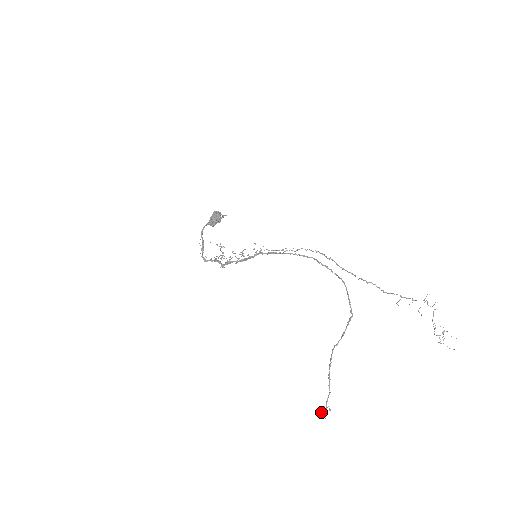
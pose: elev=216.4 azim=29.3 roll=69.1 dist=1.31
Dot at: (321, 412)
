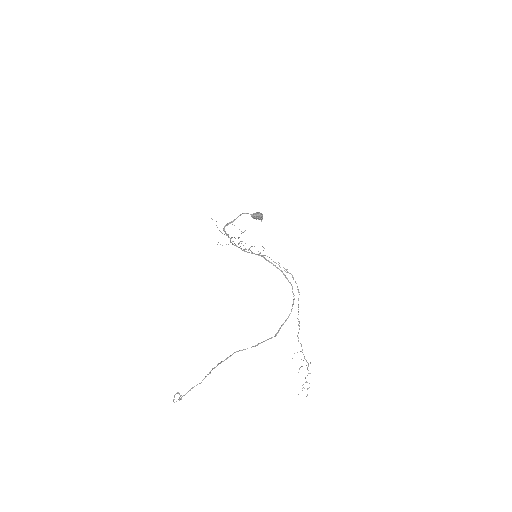
Dot at: occluded
